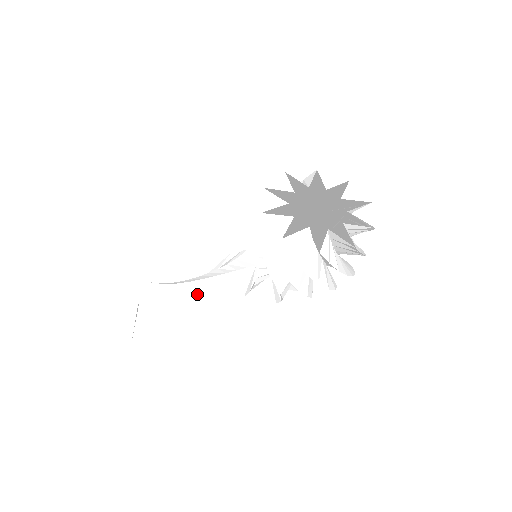
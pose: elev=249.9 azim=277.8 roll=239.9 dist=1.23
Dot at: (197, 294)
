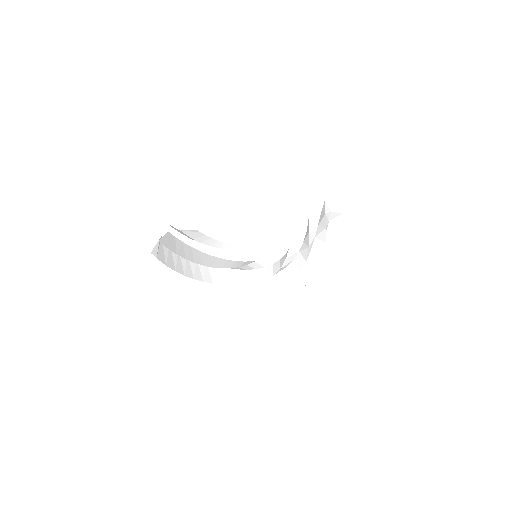
Dot at: (205, 257)
